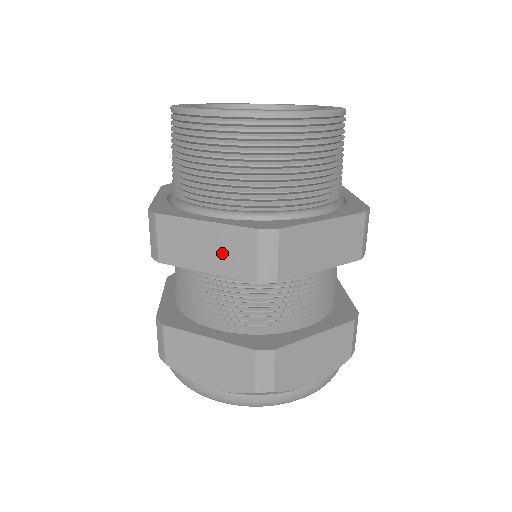
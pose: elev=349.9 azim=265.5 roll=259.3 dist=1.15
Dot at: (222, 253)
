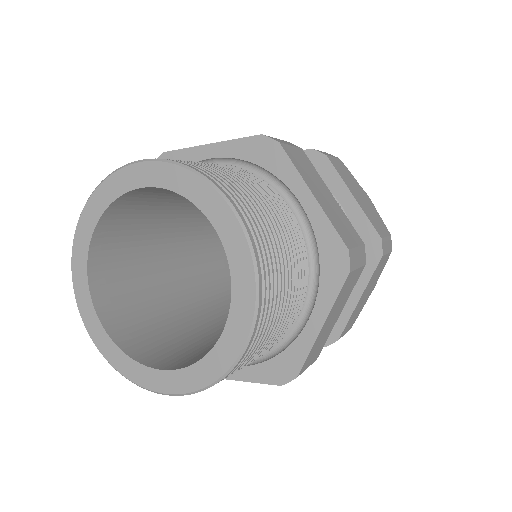
Dot at: occluded
